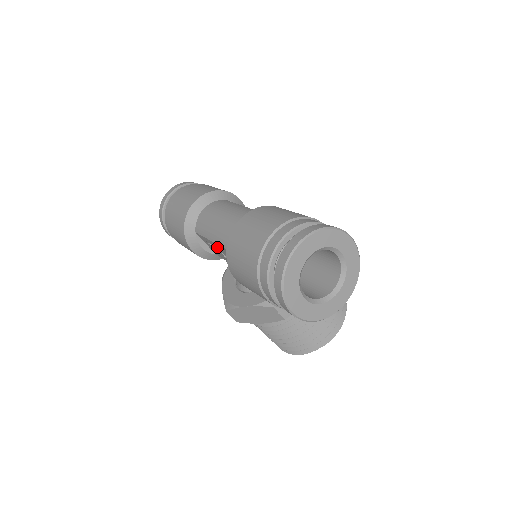
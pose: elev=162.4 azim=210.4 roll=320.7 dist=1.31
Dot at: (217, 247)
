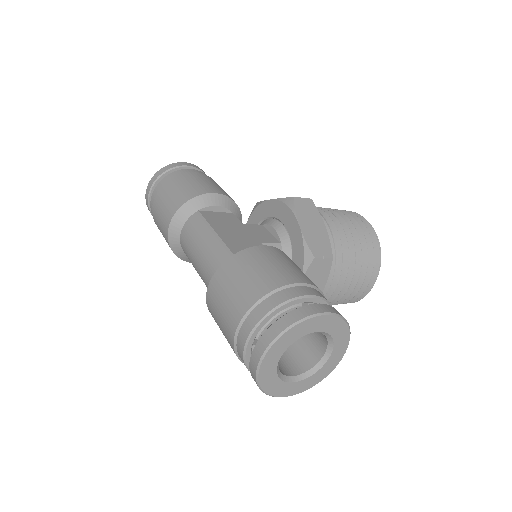
Dot at: occluded
